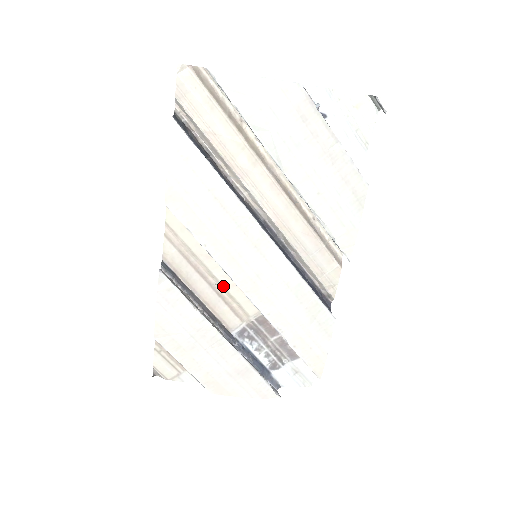
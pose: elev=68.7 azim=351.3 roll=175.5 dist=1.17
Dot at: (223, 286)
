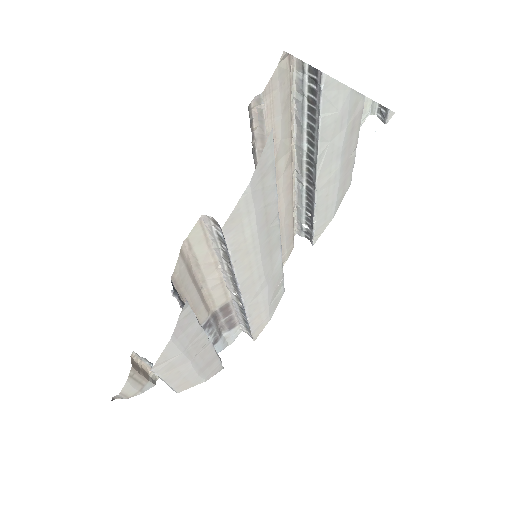
Dot at: (208, 288)
